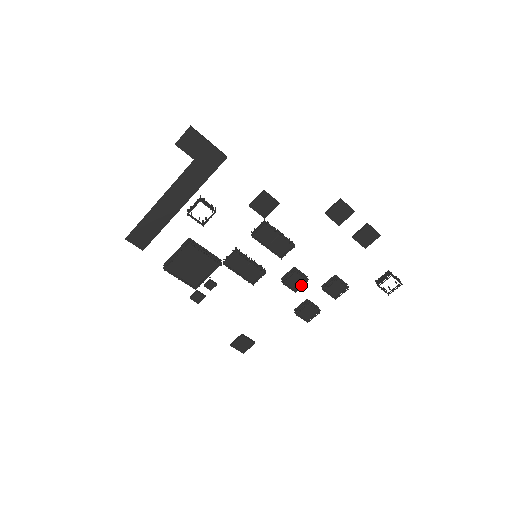
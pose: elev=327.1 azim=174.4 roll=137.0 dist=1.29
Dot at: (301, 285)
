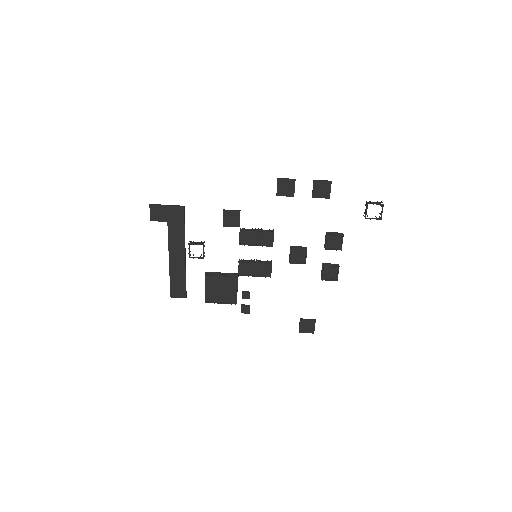
Dot at: (305, 256)
